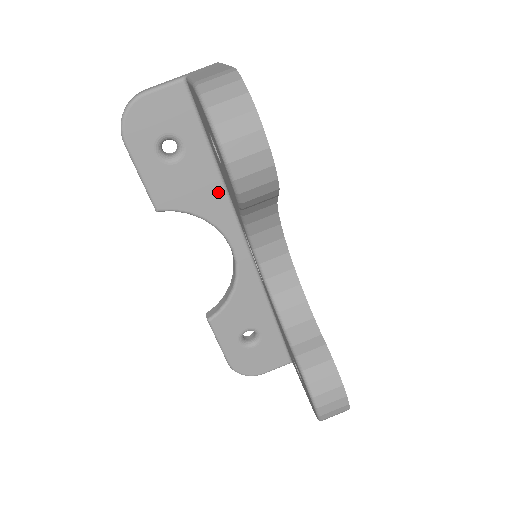
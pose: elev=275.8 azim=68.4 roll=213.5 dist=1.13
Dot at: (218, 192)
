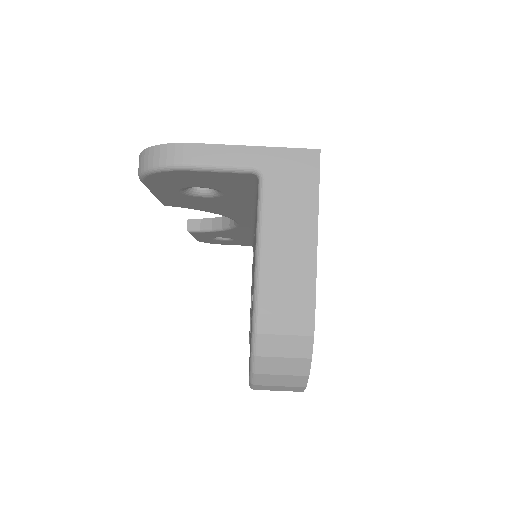
Dot at: (244, 210)
